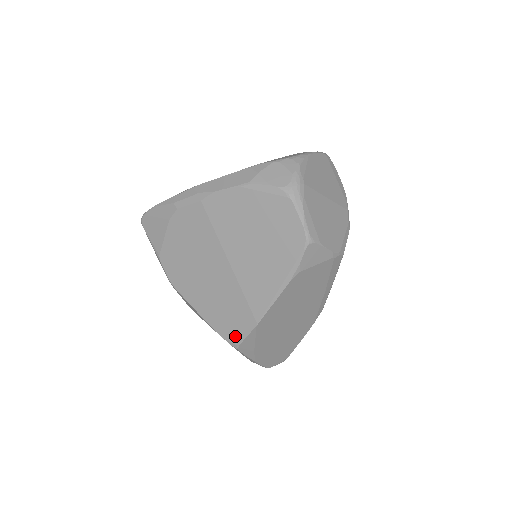
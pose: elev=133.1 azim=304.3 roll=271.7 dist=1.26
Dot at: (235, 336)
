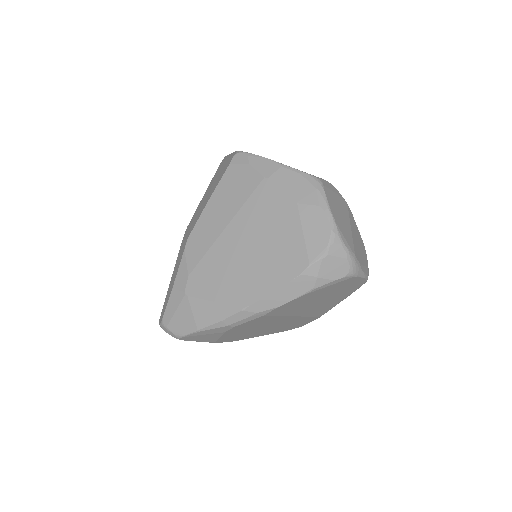
Dot at: (299, 326)
